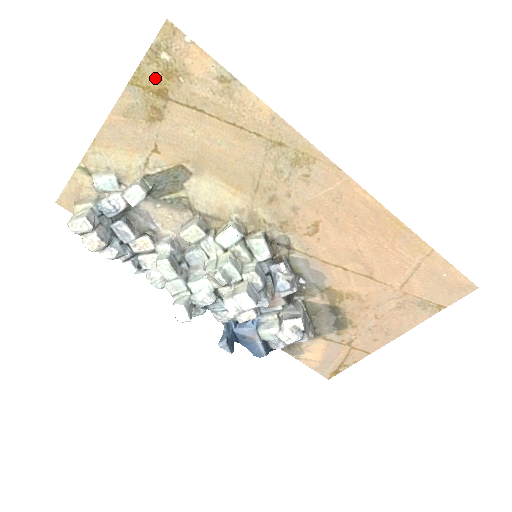
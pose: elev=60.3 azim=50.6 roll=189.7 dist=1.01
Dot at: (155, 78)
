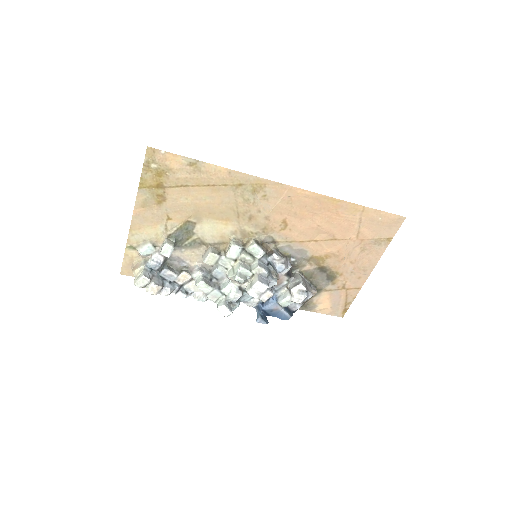
Dot at: (153, 179)
